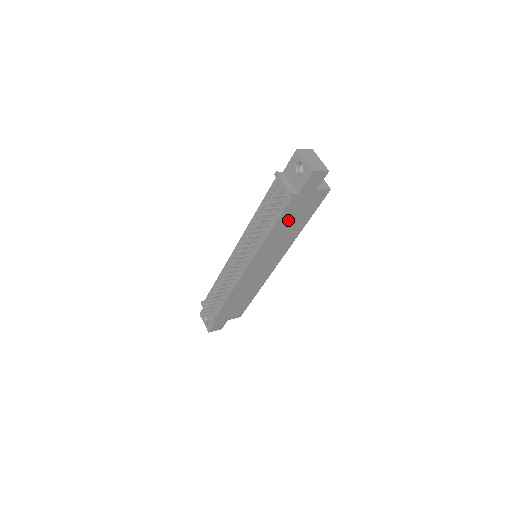
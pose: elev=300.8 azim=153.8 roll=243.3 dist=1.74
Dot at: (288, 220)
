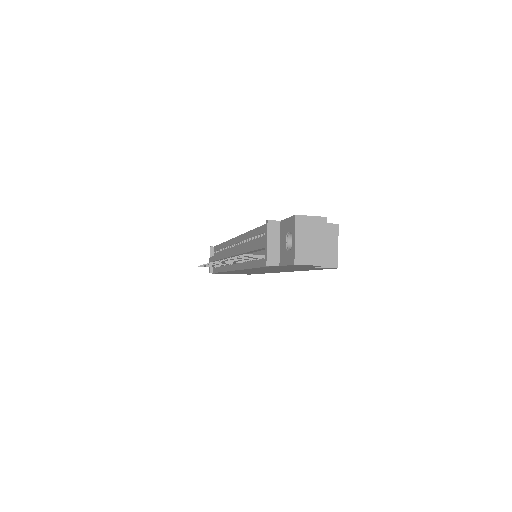
Dot at: (276, 268)
